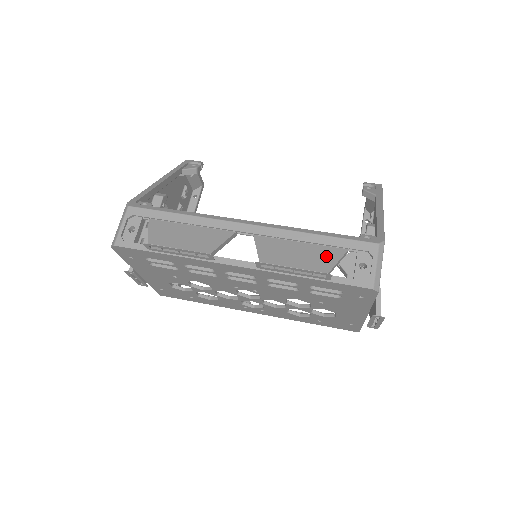
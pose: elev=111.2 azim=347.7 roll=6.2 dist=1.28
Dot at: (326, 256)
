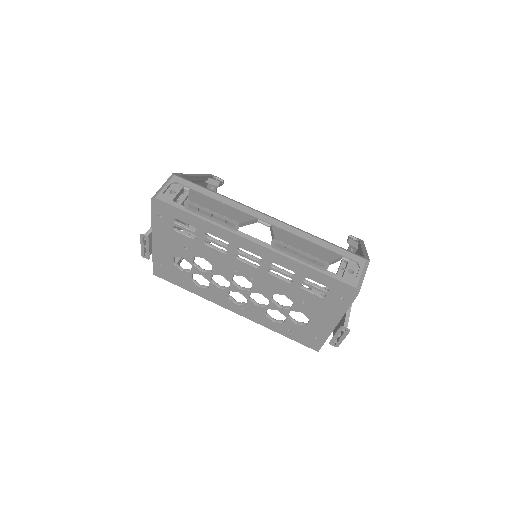
Dot at: (326, 254)
